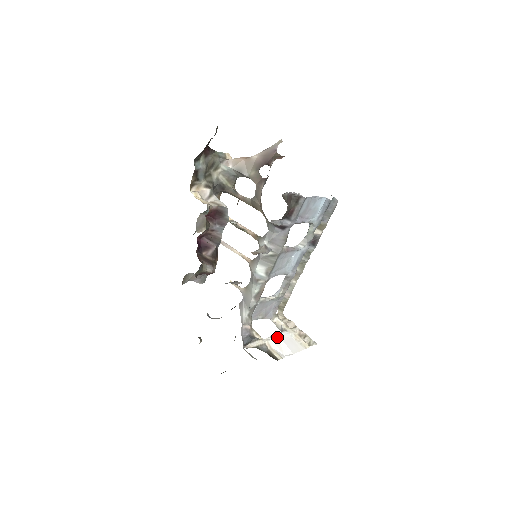
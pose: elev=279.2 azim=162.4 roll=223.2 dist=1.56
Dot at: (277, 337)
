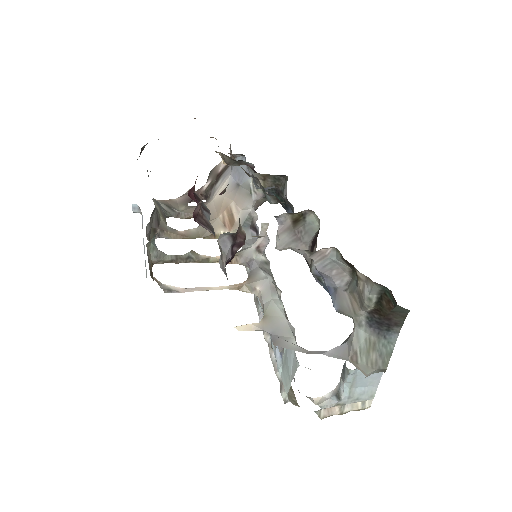
Dot at: occluded
